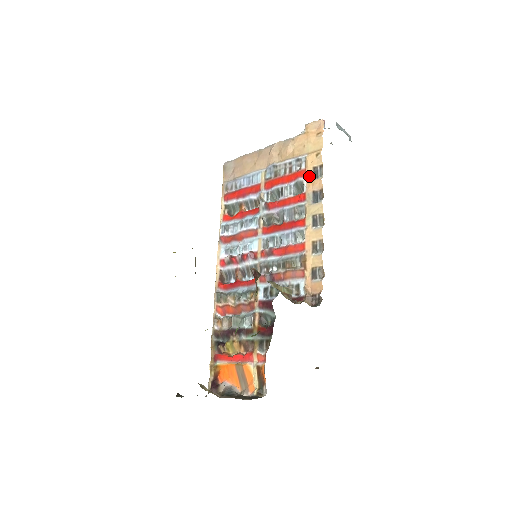
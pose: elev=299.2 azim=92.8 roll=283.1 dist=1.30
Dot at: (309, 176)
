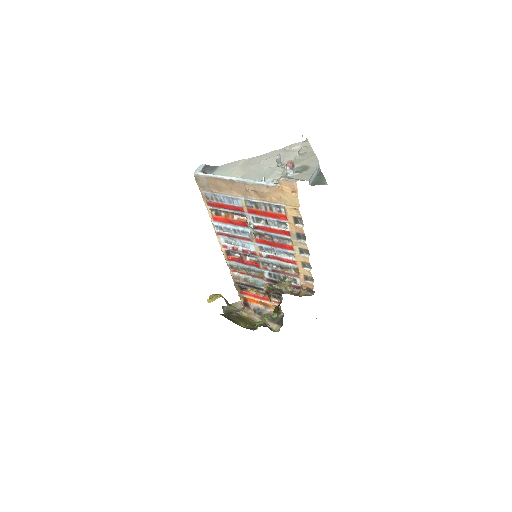
Dot at: (291, 222)
